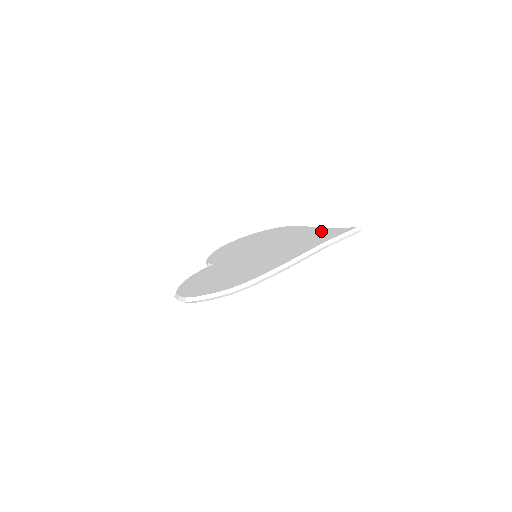
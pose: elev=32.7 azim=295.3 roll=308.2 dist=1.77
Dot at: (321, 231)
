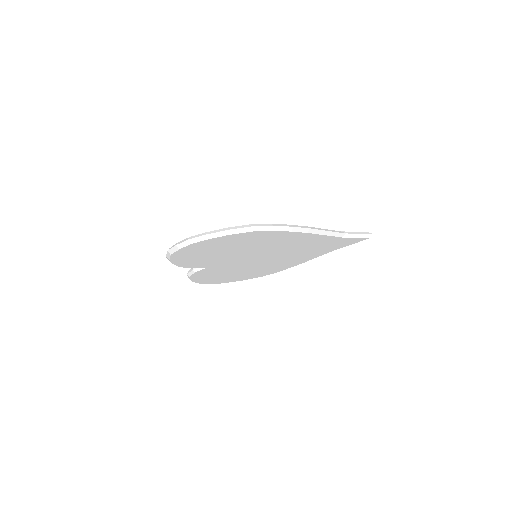
Dot at: occluded
